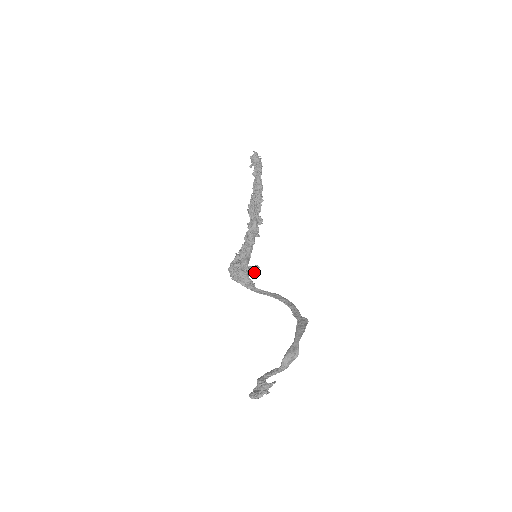
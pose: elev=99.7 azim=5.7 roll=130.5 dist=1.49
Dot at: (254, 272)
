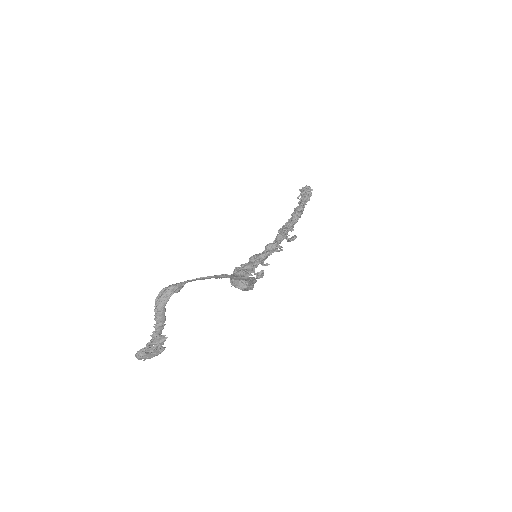
Dot at: (258, 277)
